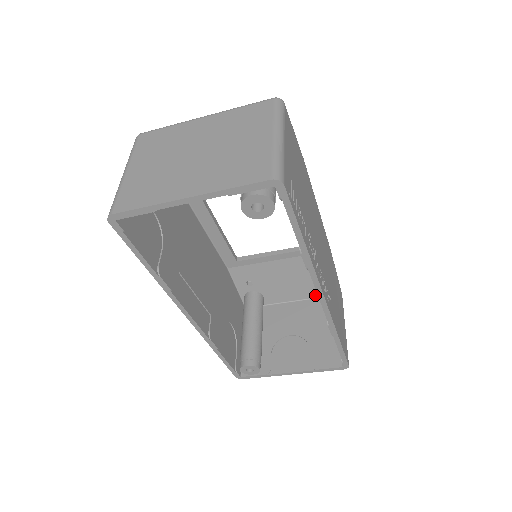
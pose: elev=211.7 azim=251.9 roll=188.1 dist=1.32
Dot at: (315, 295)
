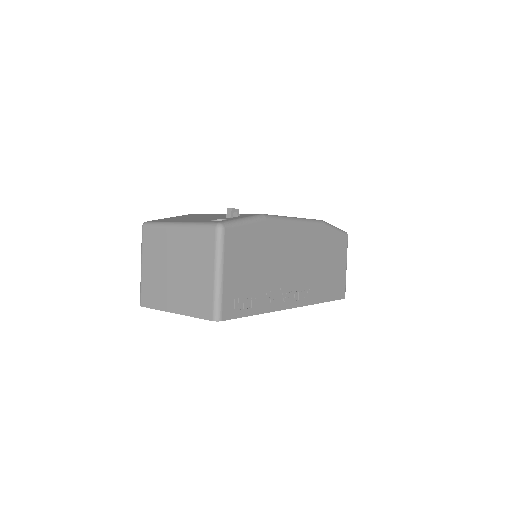
Dot at: occluded
